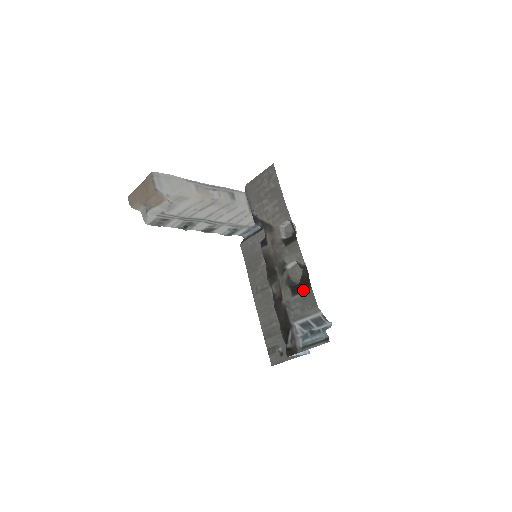
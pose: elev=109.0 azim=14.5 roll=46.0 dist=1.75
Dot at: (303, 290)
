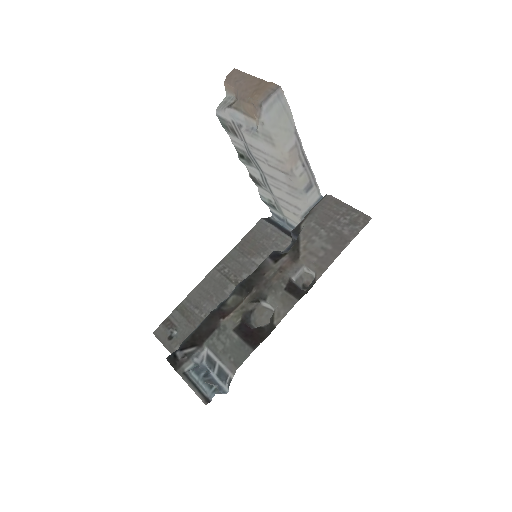
Dot at: (246, 340)
